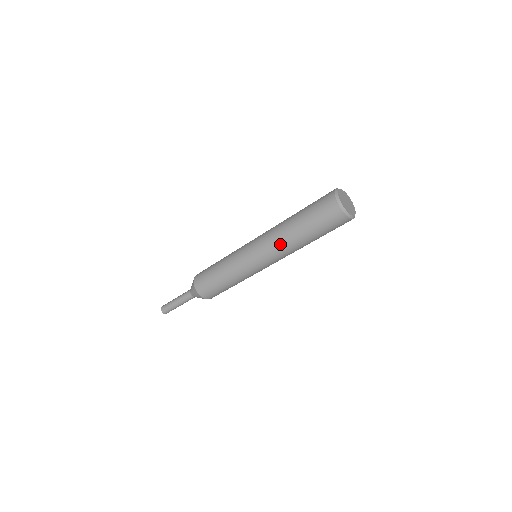
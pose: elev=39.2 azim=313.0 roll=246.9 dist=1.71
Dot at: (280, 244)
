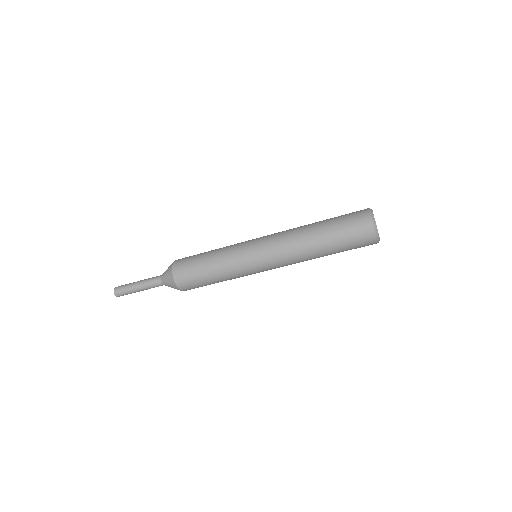
Dot at: (298, 259)
